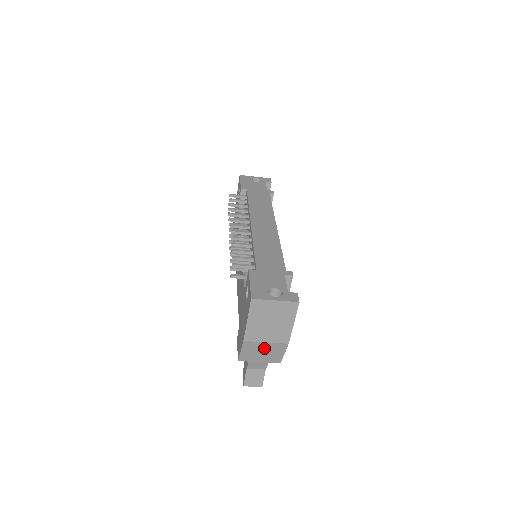
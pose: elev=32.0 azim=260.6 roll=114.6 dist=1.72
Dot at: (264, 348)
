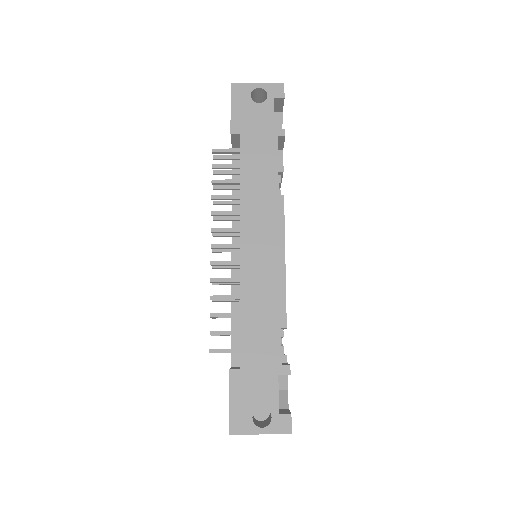
Dot at: occluded
